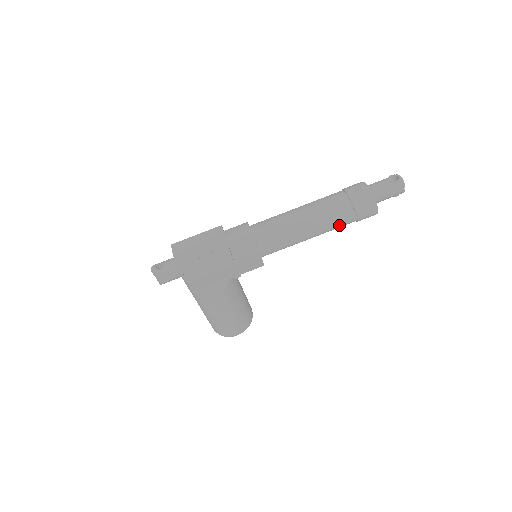
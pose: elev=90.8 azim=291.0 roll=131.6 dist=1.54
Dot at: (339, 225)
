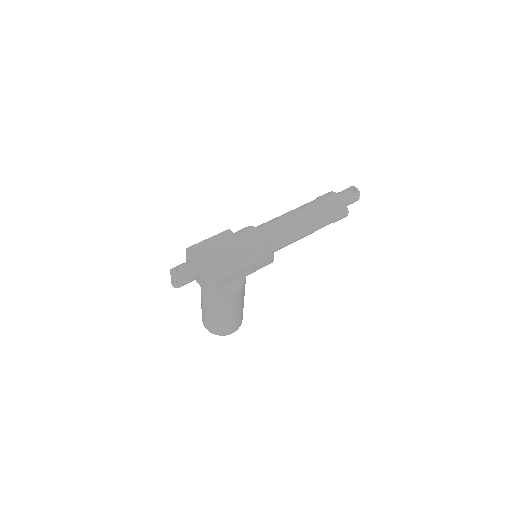
Dot at: (323, 226)
